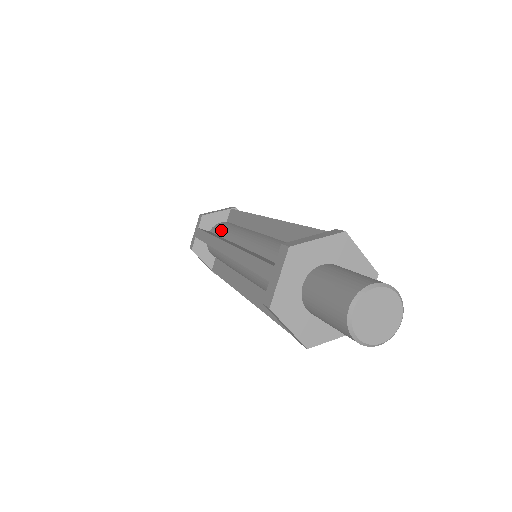
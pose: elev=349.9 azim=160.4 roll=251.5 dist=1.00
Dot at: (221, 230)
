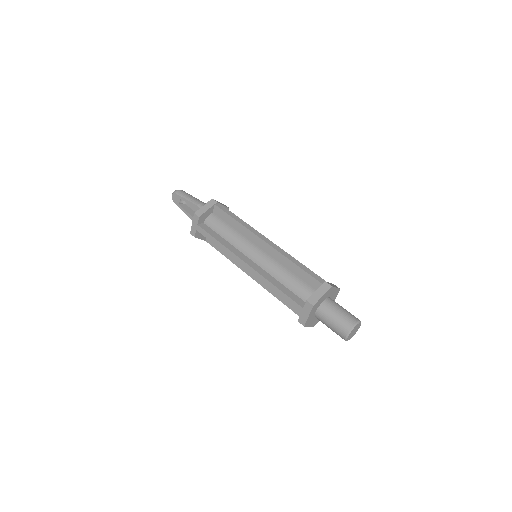
Dot at: (220, 231)
